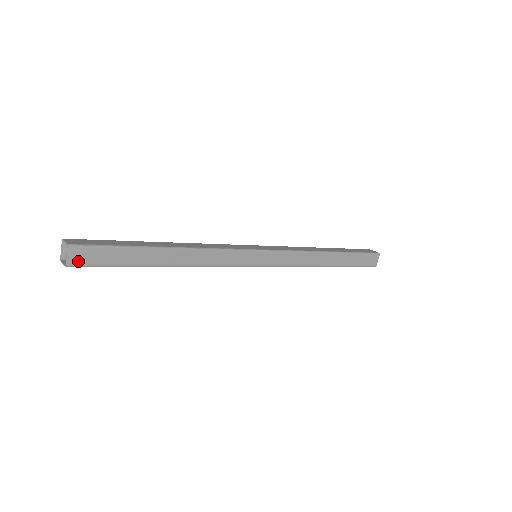
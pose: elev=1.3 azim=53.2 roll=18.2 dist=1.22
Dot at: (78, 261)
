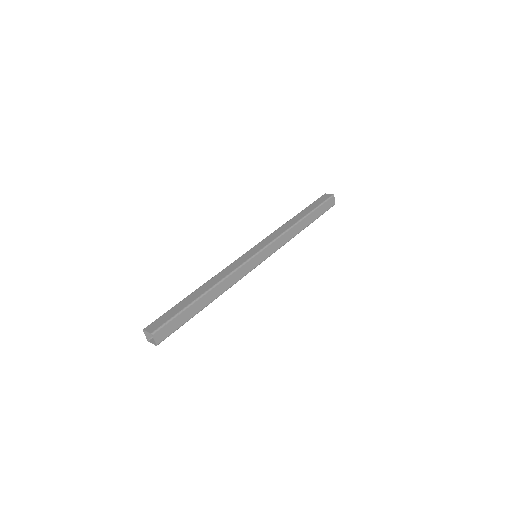
Dot at: (162, 338)
